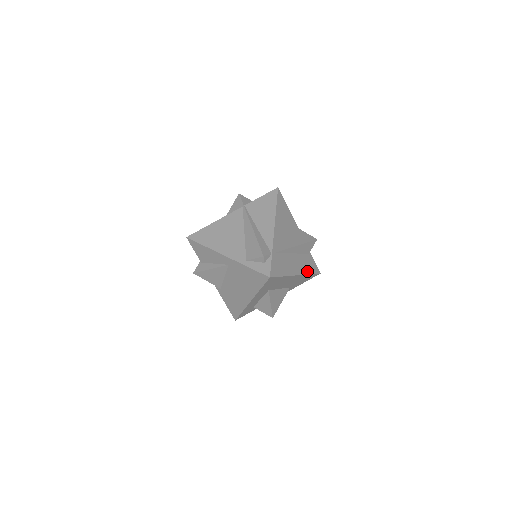
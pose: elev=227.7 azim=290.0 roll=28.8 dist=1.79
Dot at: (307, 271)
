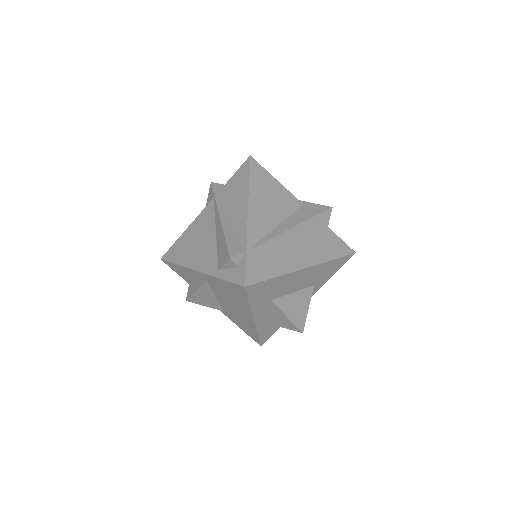
Dot at: (326, 257)
